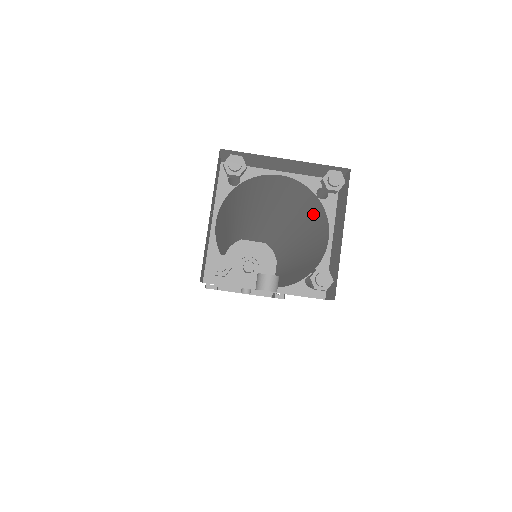
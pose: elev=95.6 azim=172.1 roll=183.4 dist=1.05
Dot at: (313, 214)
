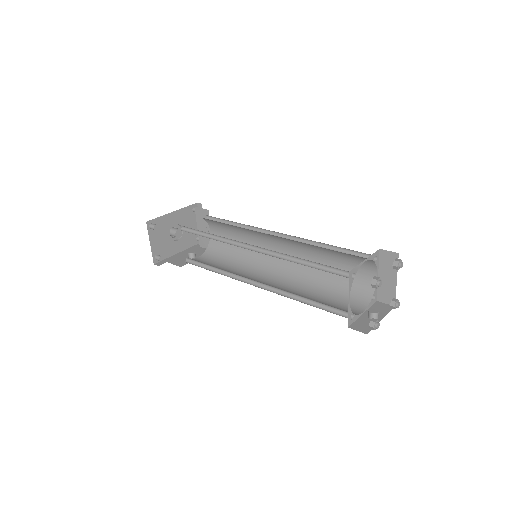
Dot at: (354, 258)
